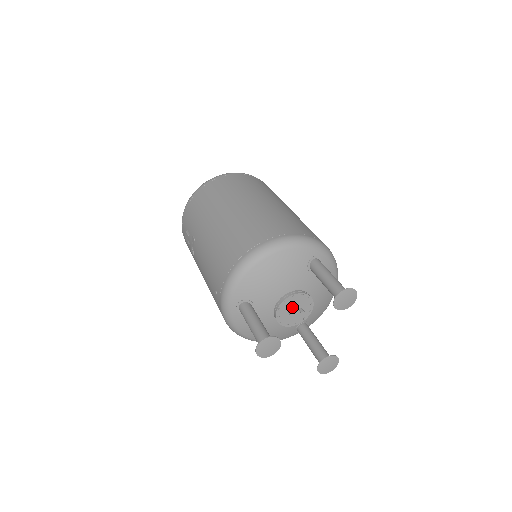
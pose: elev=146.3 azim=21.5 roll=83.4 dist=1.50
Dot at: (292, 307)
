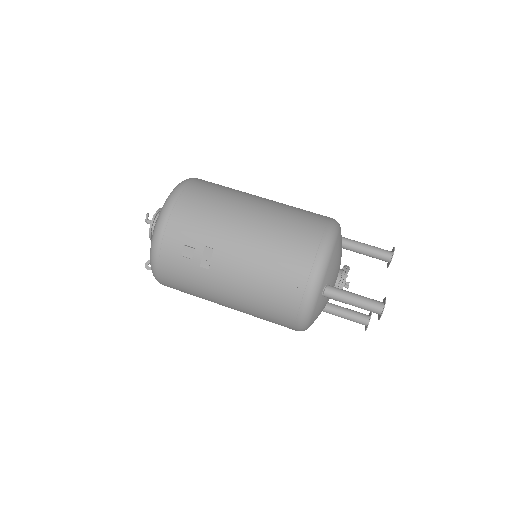
Dot at: occluded
